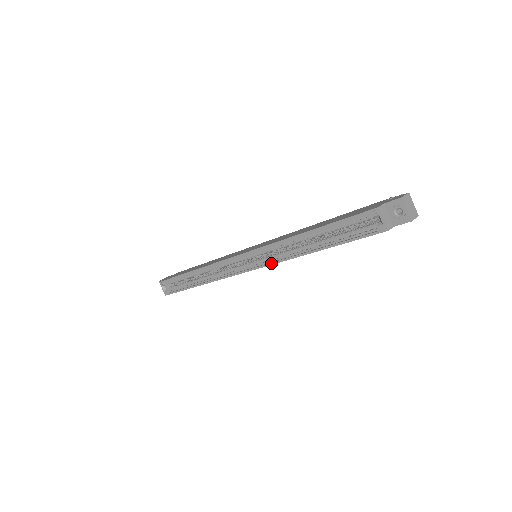
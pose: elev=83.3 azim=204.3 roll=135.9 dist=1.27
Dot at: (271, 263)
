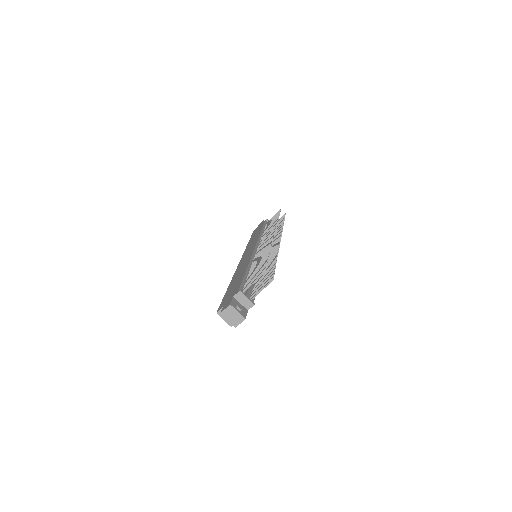
Dot at: occluded
